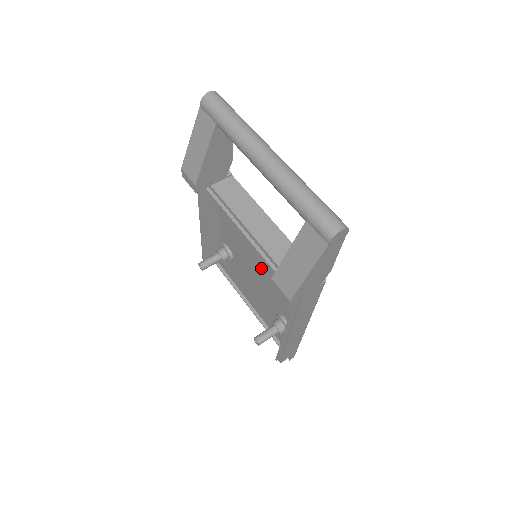
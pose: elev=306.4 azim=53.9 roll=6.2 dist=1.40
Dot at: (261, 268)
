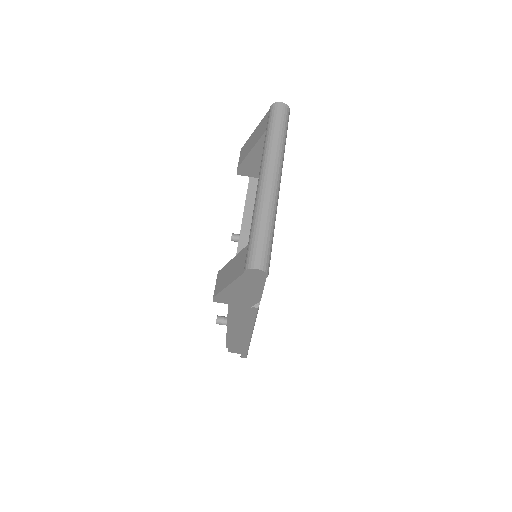
Dot at: occluded
